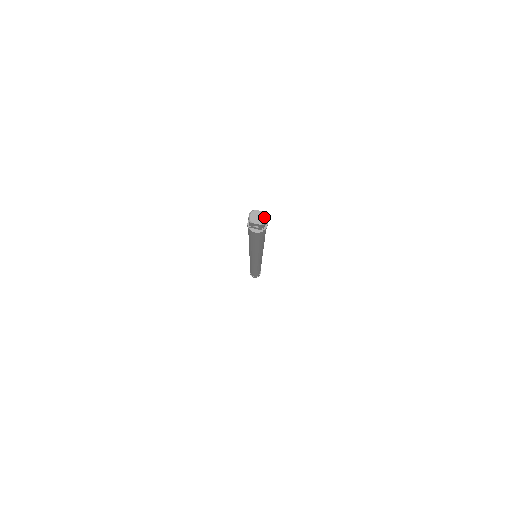
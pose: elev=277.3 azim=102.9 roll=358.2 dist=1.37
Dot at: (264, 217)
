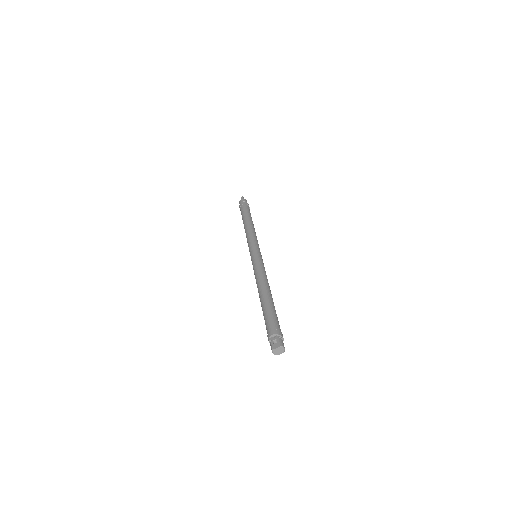
Dot at: (282, 349)
